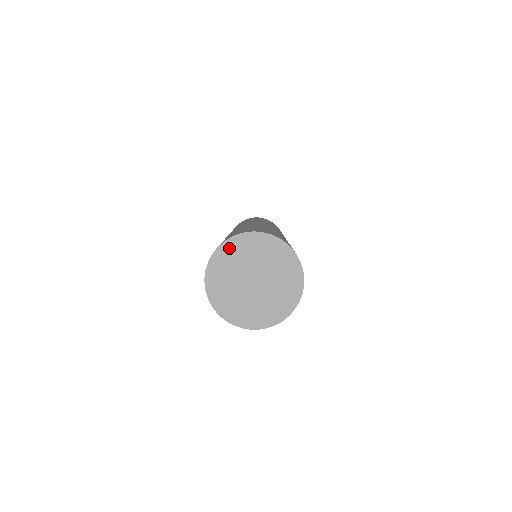
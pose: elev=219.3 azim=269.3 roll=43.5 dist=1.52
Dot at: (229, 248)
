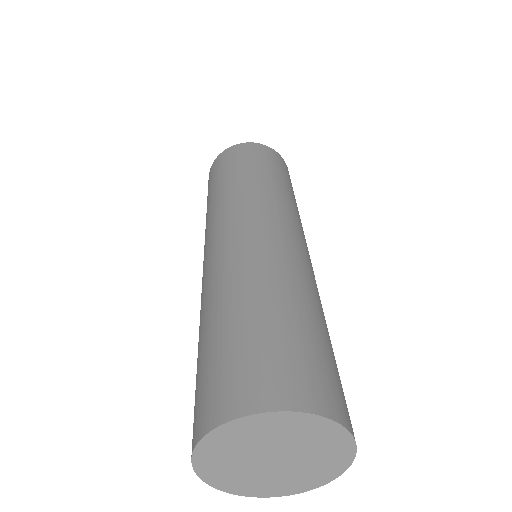
Dot at: (207, 452)
